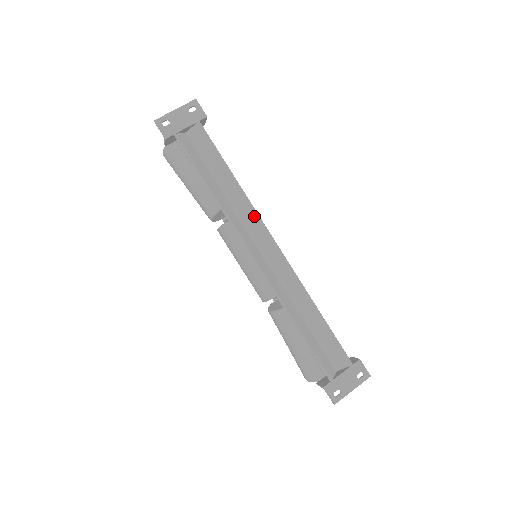
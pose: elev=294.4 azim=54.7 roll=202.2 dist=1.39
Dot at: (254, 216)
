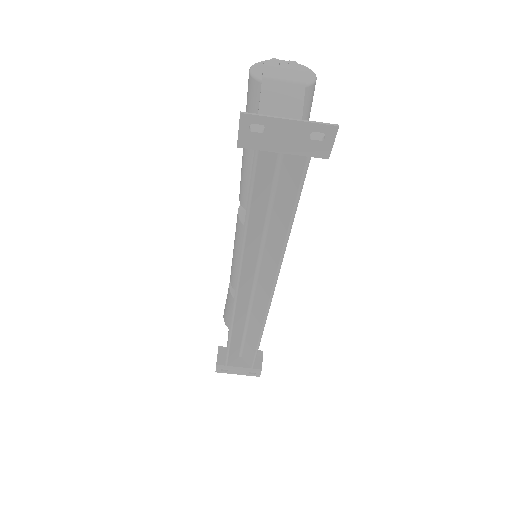
Dot at: (274, 270)
